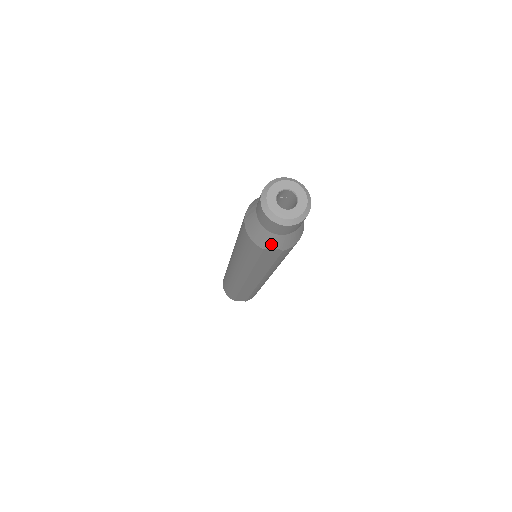
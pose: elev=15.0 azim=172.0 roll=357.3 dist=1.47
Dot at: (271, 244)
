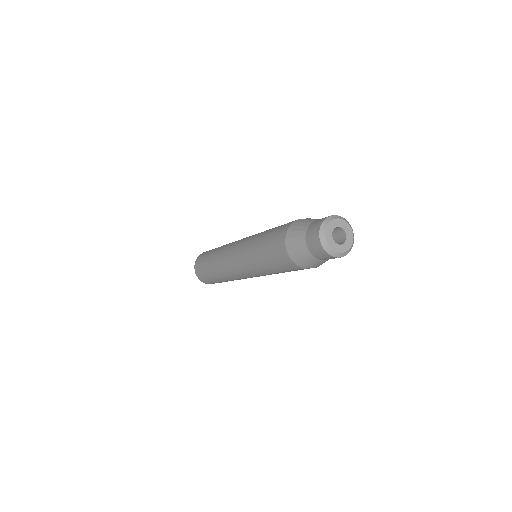
Dot at: (313, 266)
